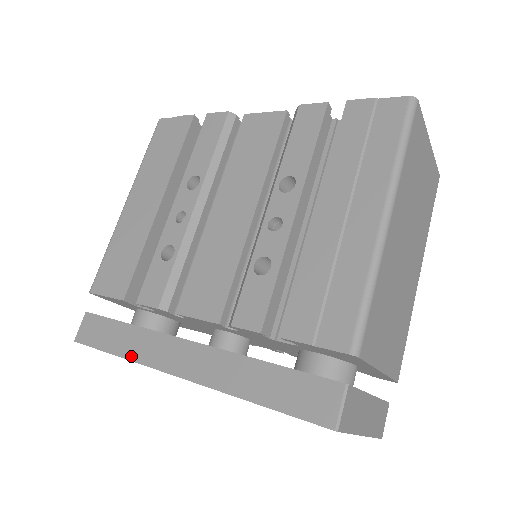
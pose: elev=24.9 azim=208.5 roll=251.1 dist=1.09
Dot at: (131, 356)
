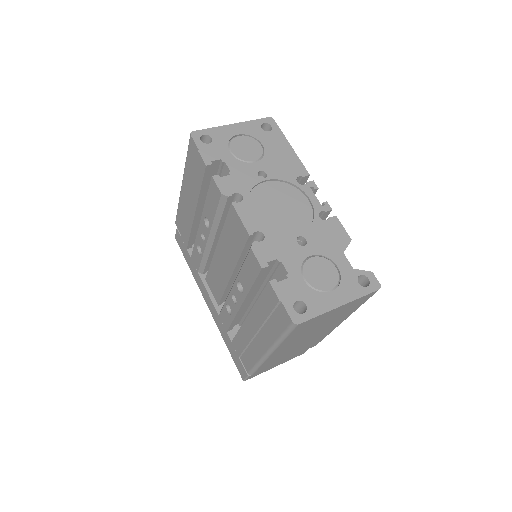
Dot at: (193, 275)
